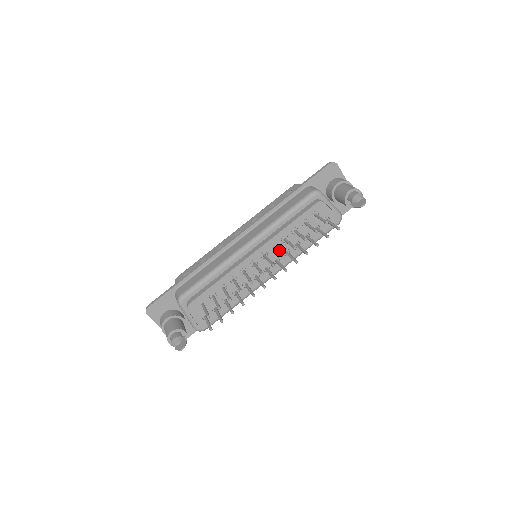
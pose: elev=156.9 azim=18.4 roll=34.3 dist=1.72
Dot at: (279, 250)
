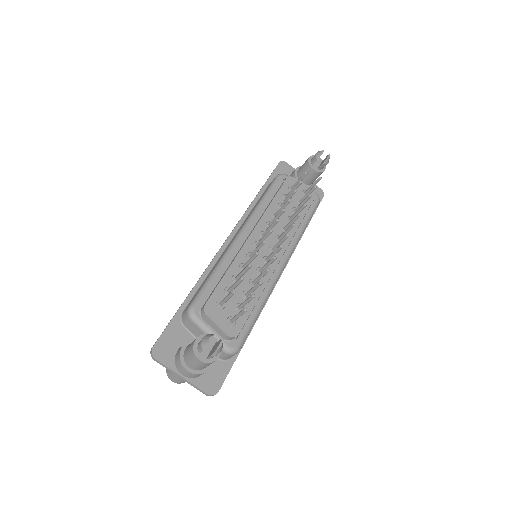
Dot at: (275, 216)
